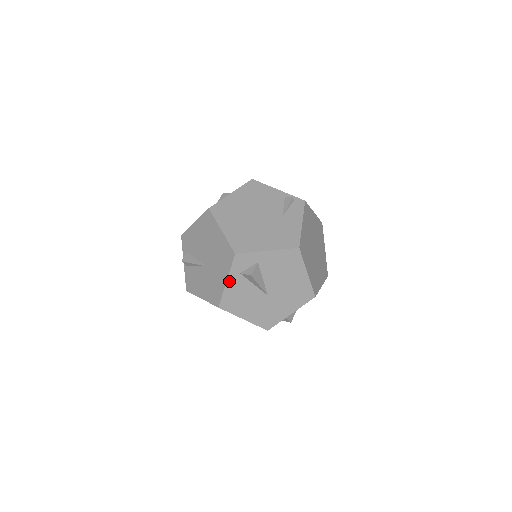
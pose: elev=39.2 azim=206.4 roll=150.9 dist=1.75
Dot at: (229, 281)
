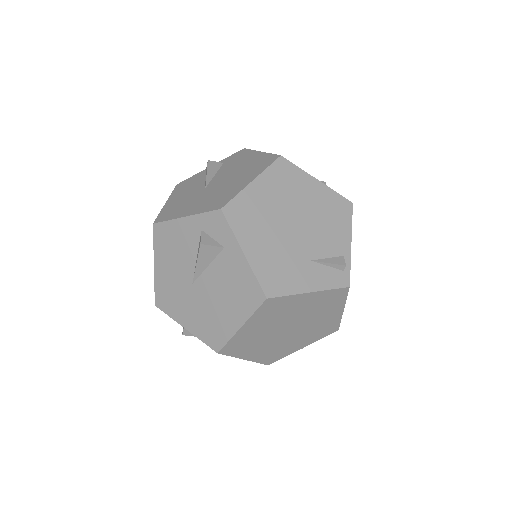
Dot at: (187, 220)
